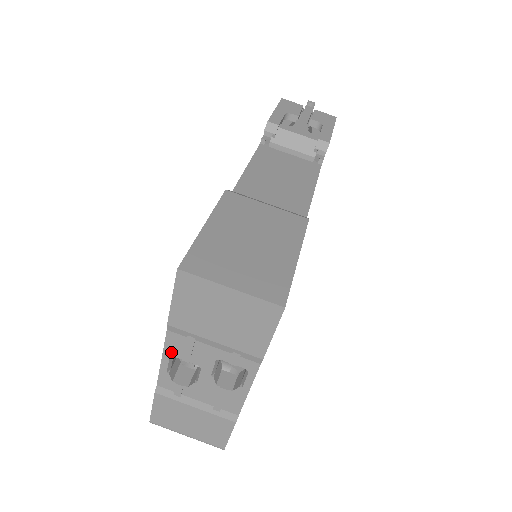
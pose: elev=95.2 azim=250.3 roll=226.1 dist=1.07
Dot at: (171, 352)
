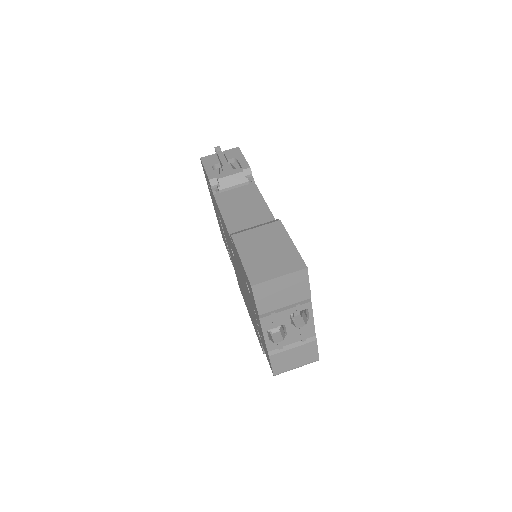
Dot at: (266, 328)
